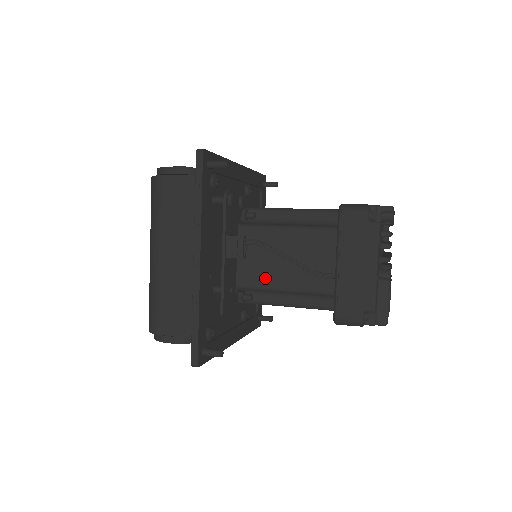
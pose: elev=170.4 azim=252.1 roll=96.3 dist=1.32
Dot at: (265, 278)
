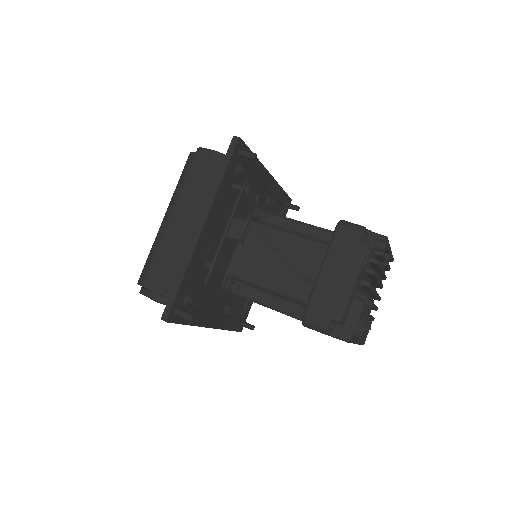
Dot at: (256, 272)
